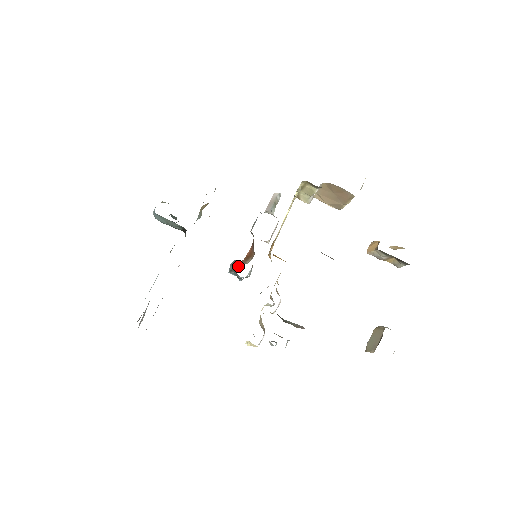
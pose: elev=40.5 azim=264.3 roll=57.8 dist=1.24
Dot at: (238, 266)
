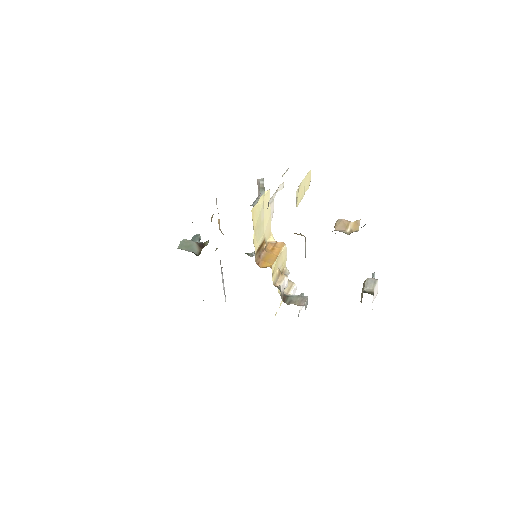
Dot at: occluded
